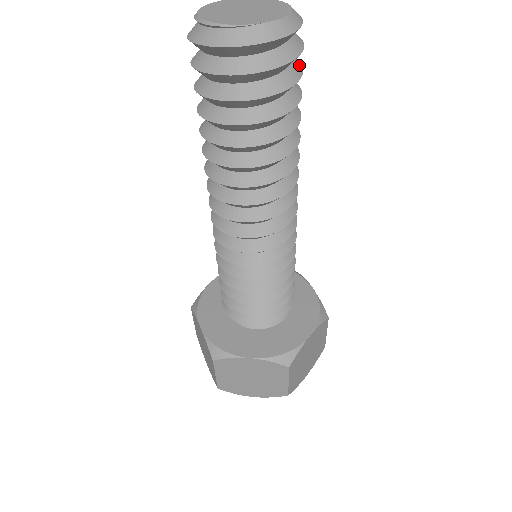
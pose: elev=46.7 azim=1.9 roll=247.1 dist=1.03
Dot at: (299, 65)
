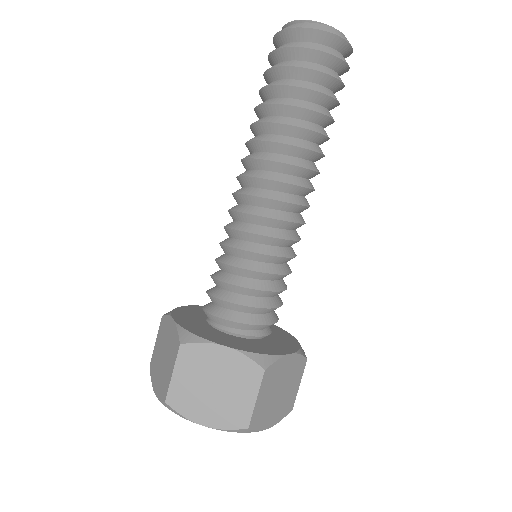
Dot at: occluded
